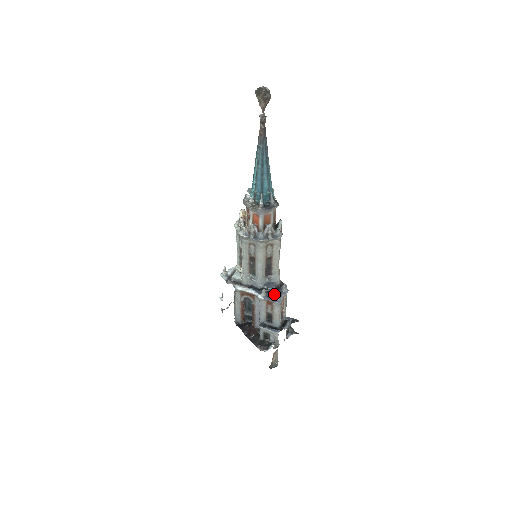
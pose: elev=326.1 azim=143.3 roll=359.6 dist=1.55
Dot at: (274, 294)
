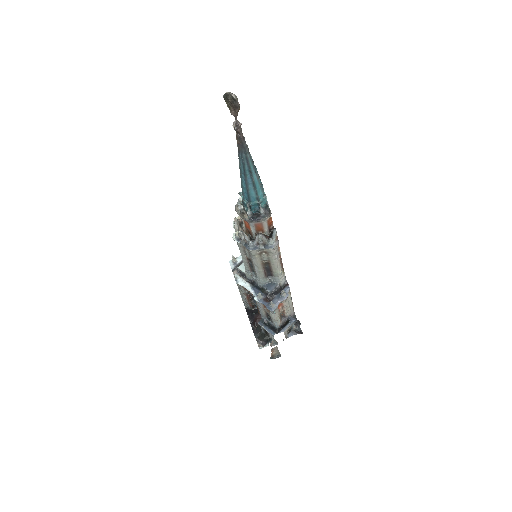
Dot at: (272, 297)
